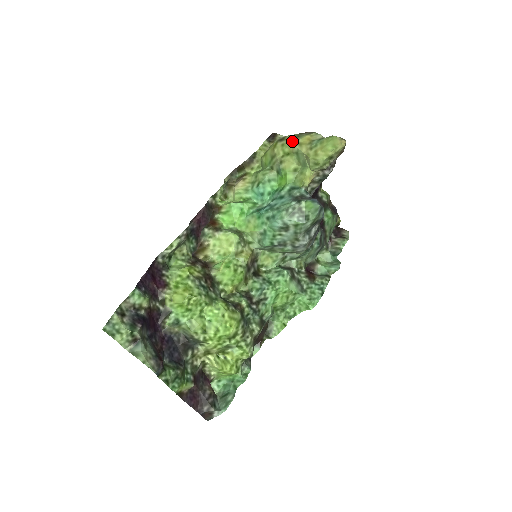
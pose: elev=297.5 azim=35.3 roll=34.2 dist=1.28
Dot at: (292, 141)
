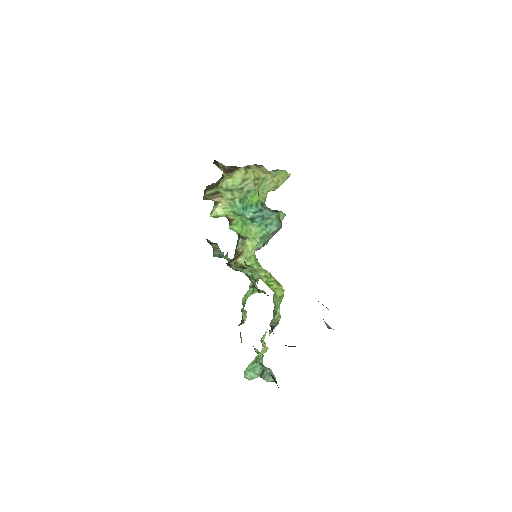
Dot at: (259, 170)
